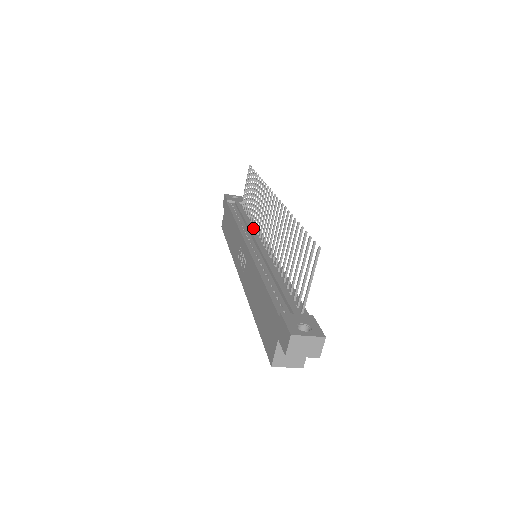
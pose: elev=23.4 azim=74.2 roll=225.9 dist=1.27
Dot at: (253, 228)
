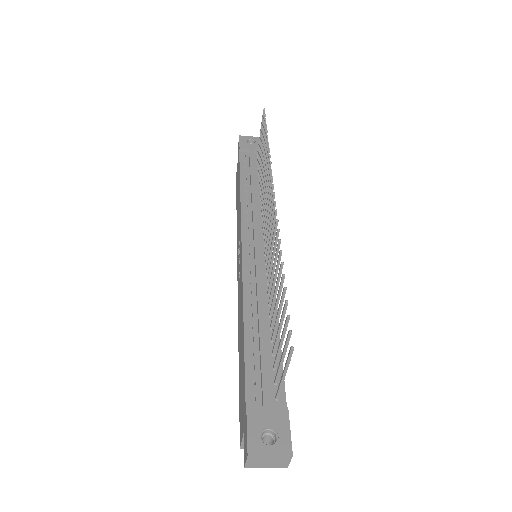
Dot at: (259, 208)
